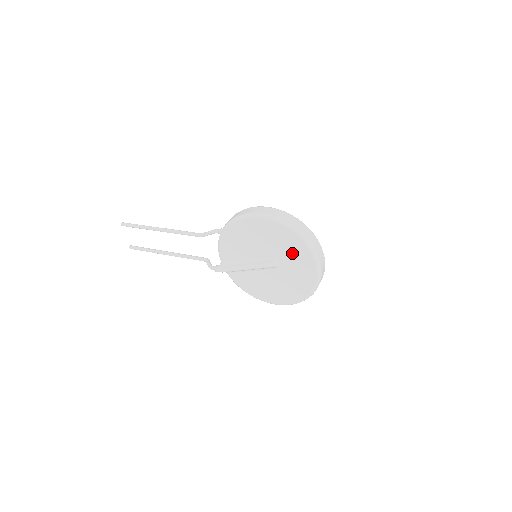
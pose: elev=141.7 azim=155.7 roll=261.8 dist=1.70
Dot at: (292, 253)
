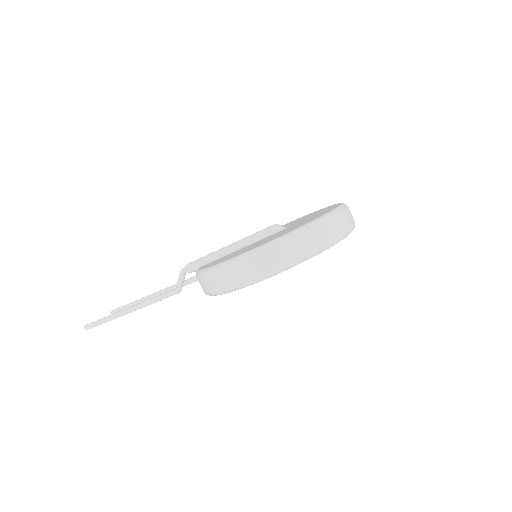
Dot at: occluded
